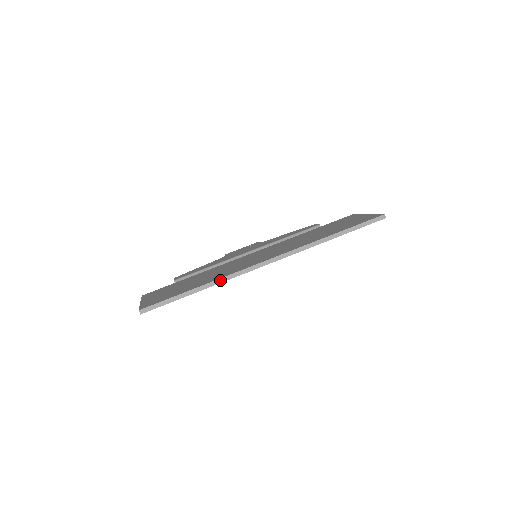
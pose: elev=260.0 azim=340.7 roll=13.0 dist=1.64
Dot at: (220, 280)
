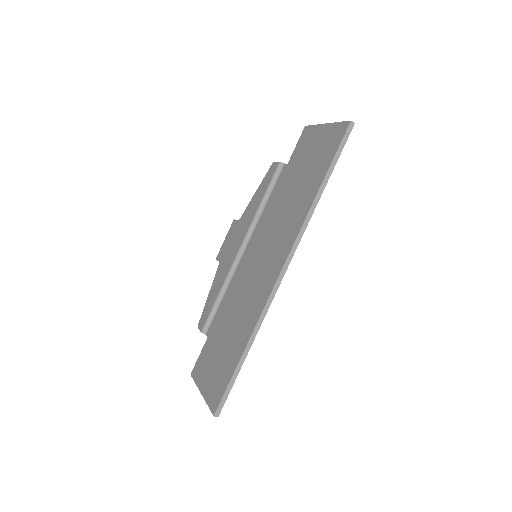
Dot at: (256, 327)
